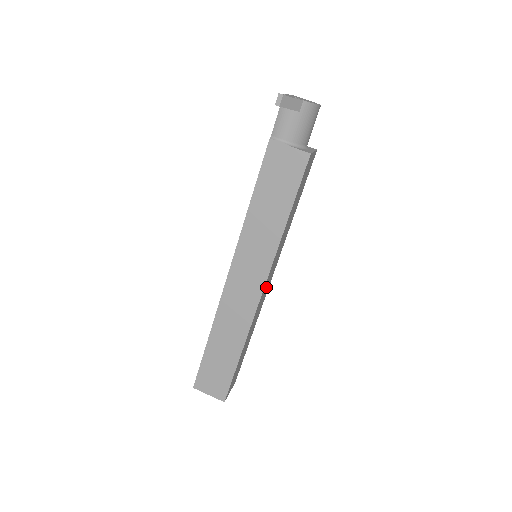
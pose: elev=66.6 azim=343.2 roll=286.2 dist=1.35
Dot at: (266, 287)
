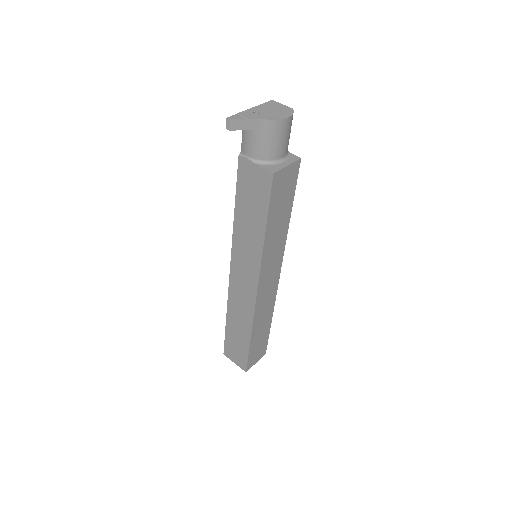
Dot at: (267, 285)
